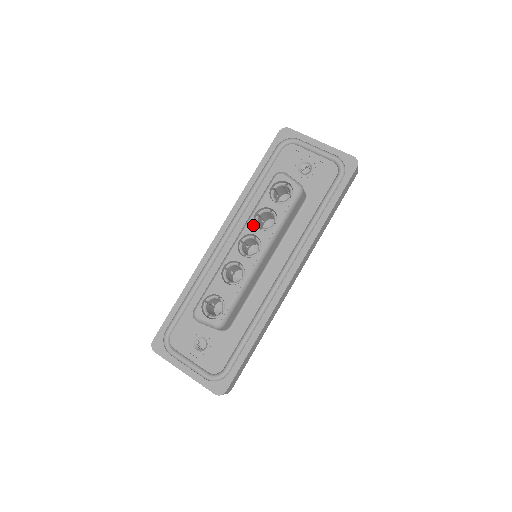
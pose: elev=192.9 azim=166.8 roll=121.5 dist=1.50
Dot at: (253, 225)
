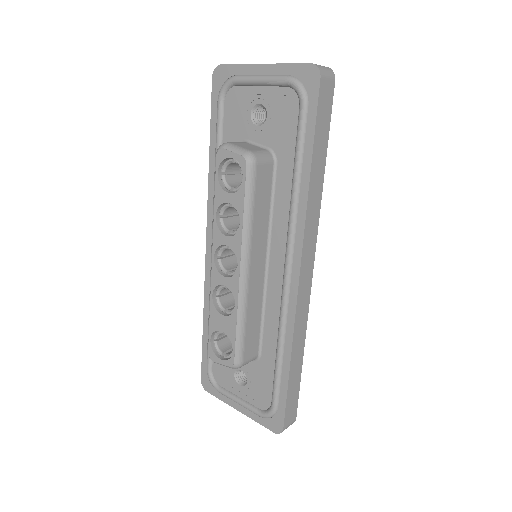
Dot at: (219, 233)
